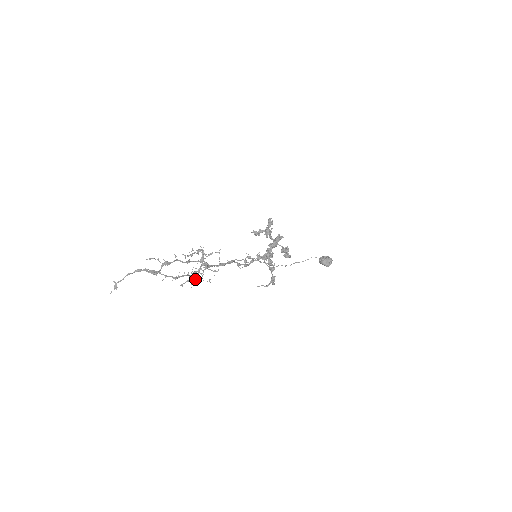
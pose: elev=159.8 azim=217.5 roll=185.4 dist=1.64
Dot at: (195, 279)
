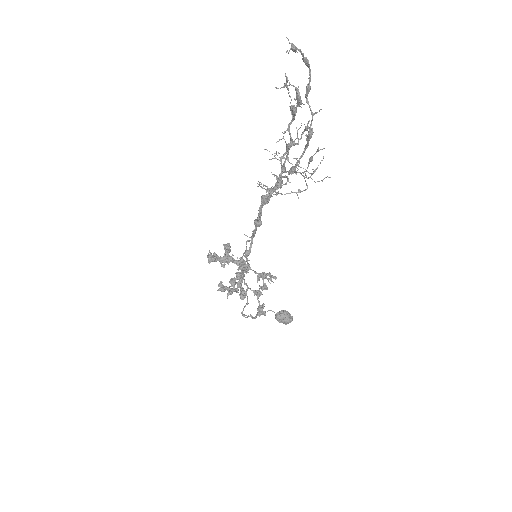
Dot at: (323, 157)
